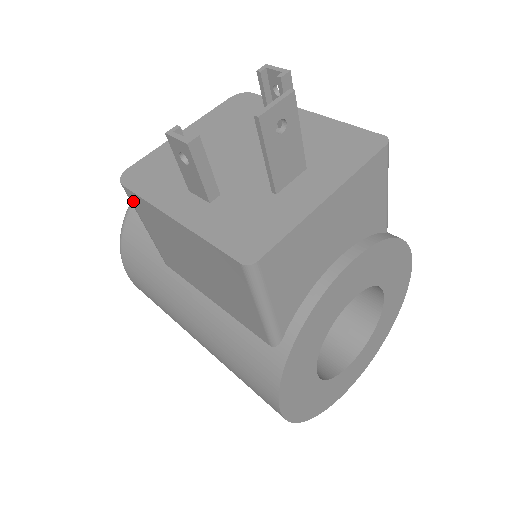
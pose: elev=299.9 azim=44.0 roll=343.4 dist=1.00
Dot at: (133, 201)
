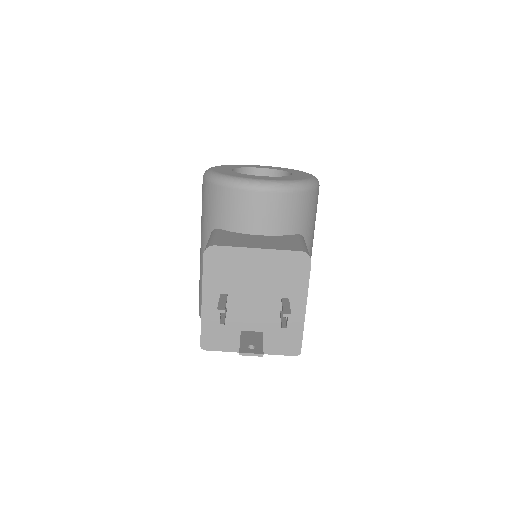
Dot at: occluded
